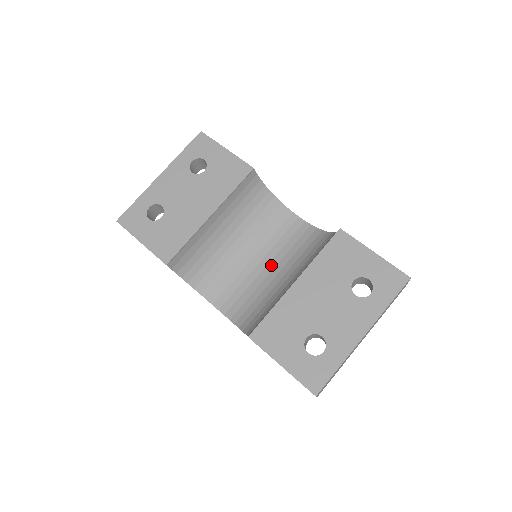
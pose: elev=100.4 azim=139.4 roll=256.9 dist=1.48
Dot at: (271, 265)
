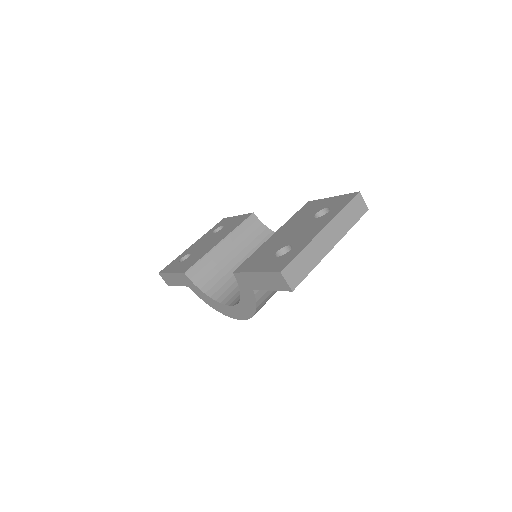
Dot at: occluded
